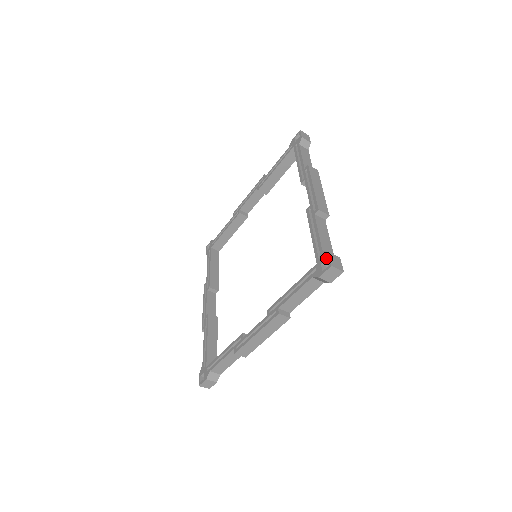
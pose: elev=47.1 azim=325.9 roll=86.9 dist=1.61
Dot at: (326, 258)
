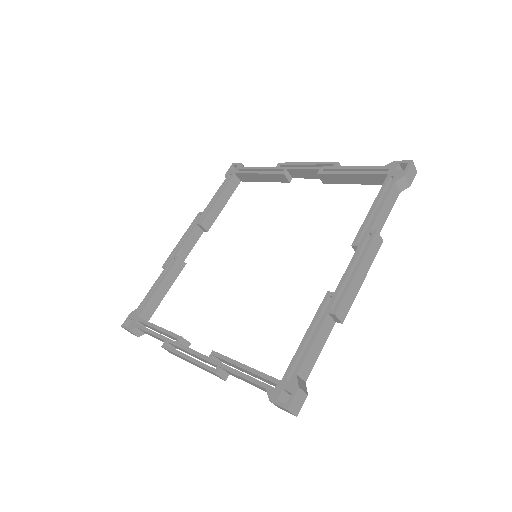
Dot at: (291, 391)
